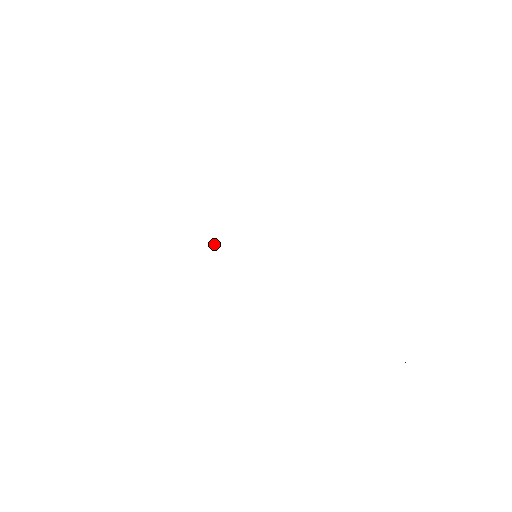
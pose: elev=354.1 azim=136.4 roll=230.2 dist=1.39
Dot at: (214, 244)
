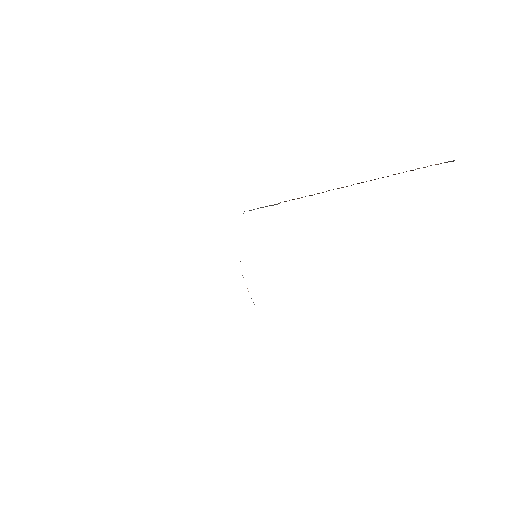
Dot at: occluded
